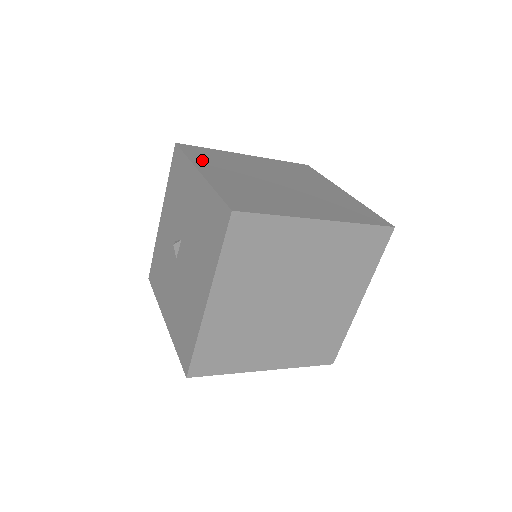
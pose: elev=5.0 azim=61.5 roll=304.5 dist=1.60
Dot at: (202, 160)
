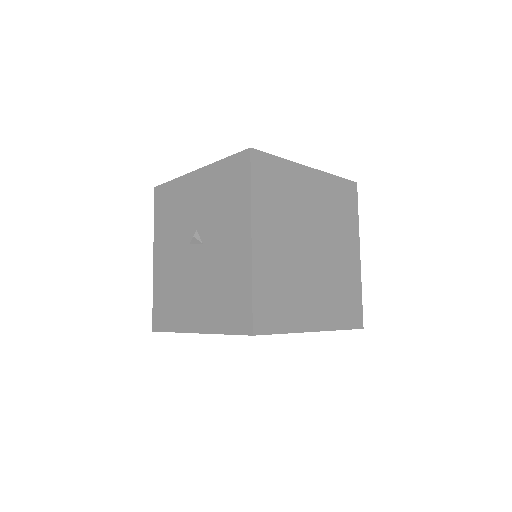
Dot at: (263, 203)
